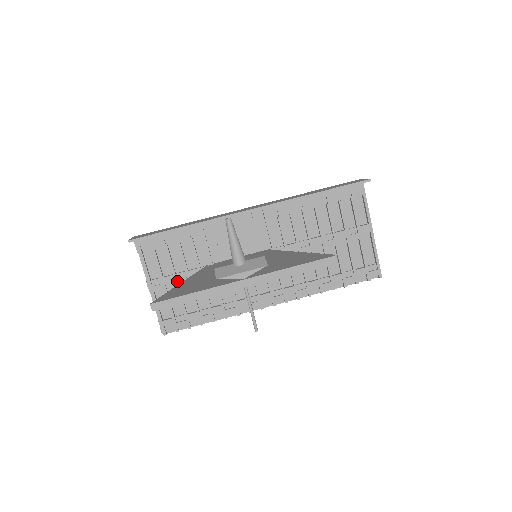
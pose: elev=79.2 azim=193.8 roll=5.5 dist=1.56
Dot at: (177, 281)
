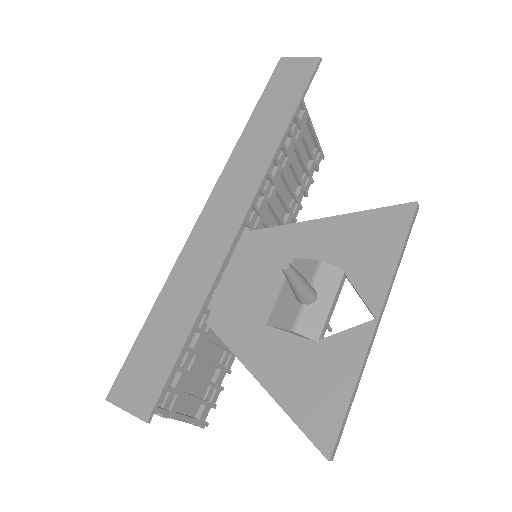
Dot at: (189, 372)
